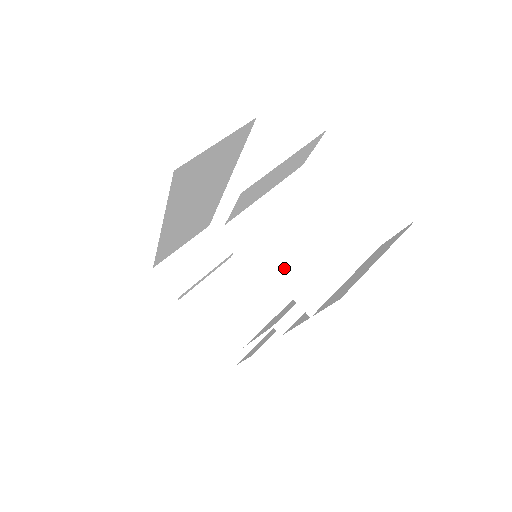
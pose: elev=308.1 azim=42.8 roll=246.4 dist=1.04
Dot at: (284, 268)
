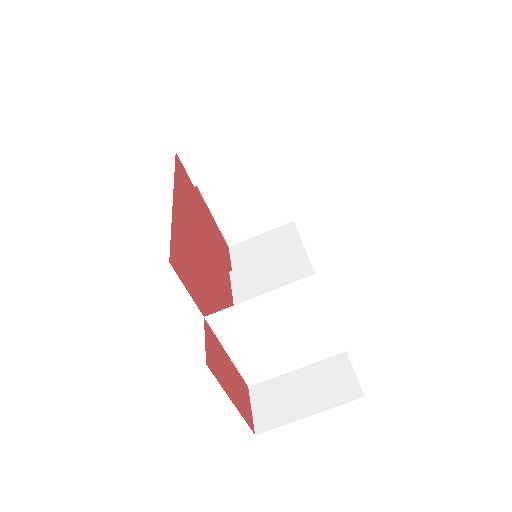
Dot at: (244, 355)
